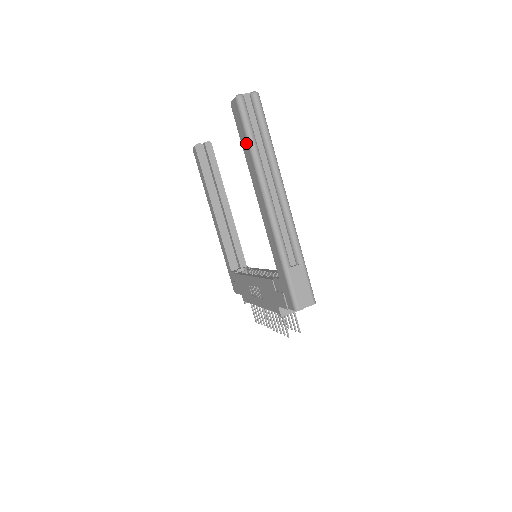
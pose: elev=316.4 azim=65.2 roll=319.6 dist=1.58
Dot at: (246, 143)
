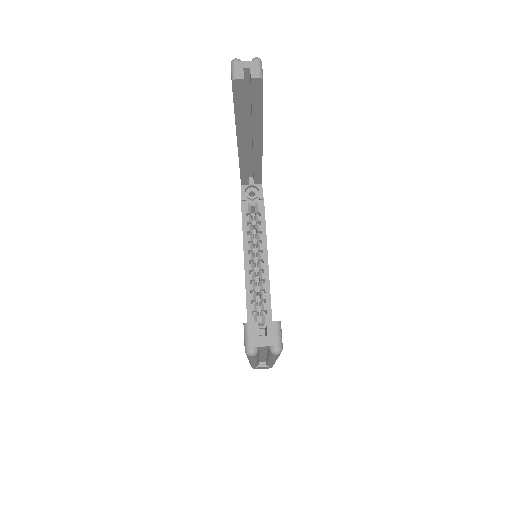
Dot at: occluded
